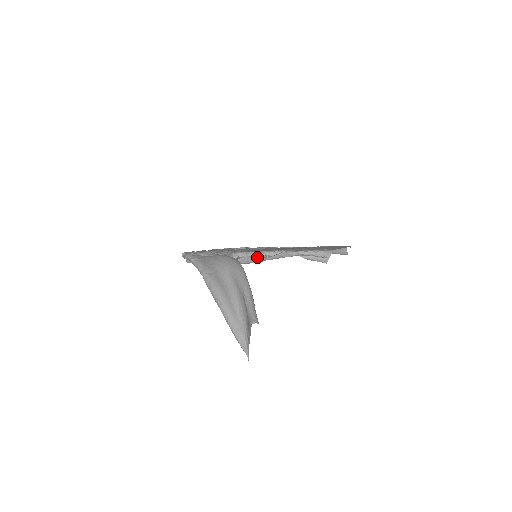
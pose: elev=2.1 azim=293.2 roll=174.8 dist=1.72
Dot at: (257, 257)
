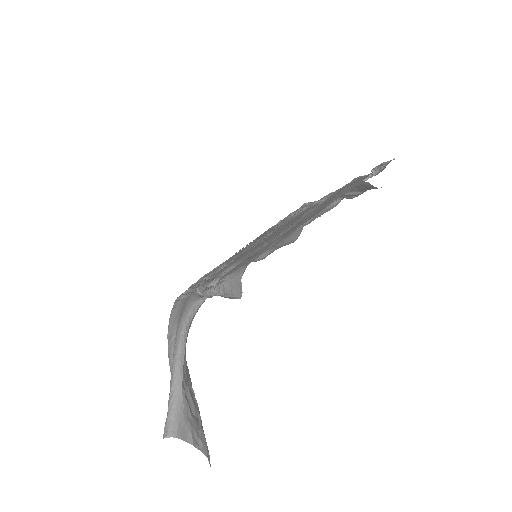
Dot at: occluded
